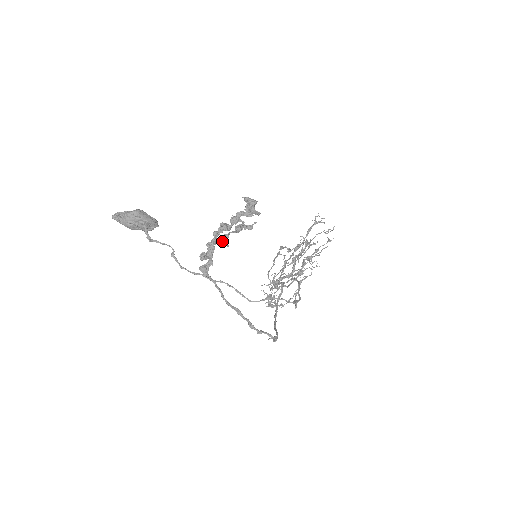
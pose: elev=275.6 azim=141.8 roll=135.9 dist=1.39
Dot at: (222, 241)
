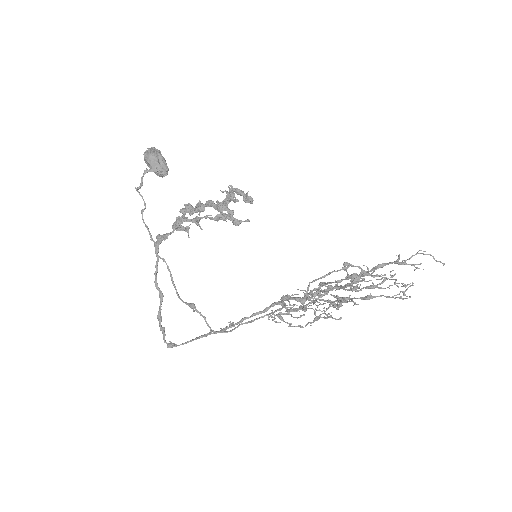
Dot at: (195, 221)
